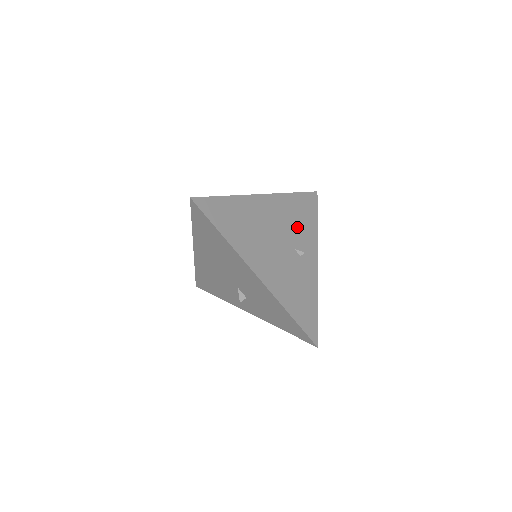
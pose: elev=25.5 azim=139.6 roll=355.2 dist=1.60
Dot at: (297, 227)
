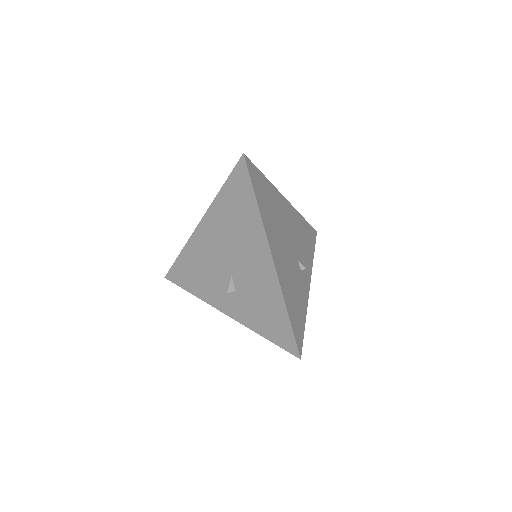
Dot at: (302, 246)
